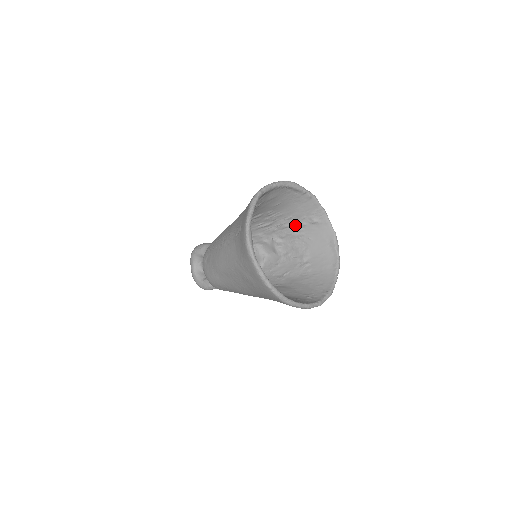
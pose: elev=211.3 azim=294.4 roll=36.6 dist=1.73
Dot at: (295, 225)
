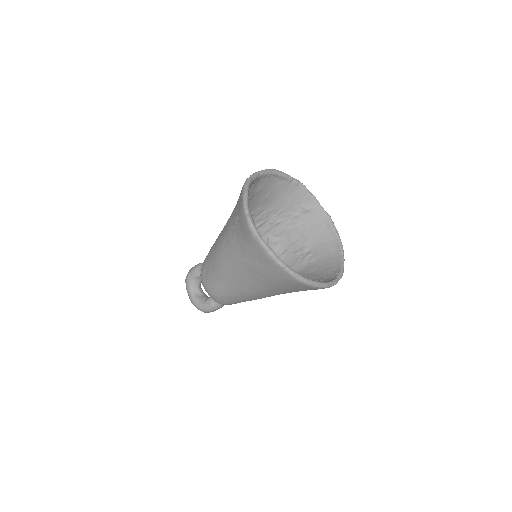
Dot at: (288, 219)
